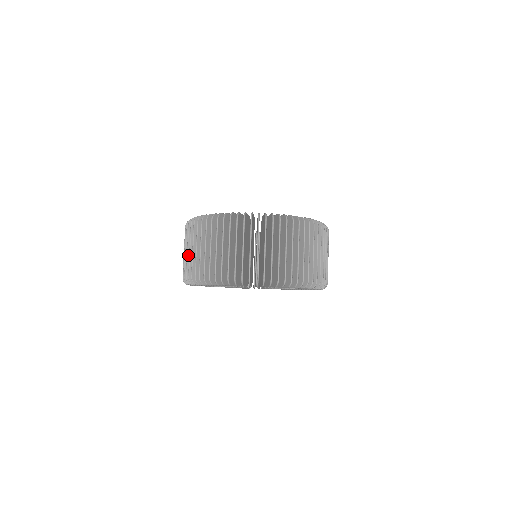
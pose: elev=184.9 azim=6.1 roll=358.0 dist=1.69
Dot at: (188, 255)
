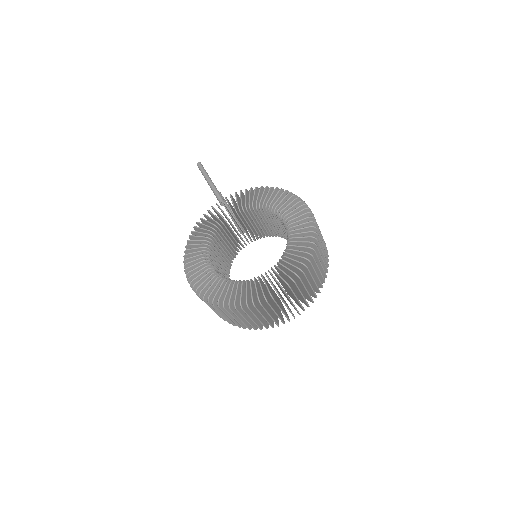
Dot at: (213, 310)
